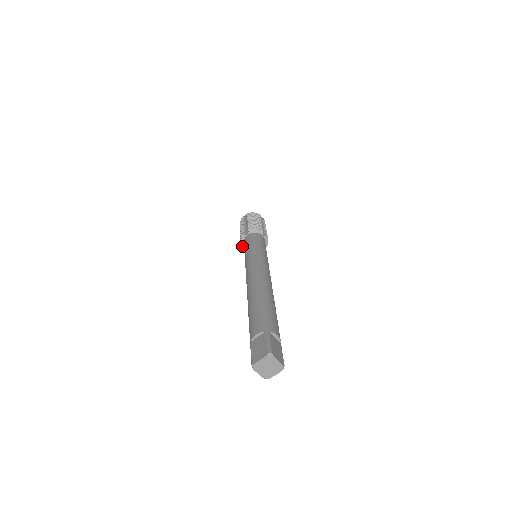
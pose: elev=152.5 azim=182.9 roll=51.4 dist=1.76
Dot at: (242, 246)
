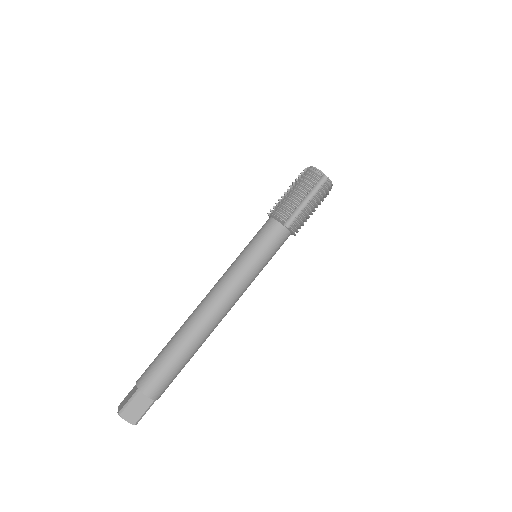
Dot at: occluded
